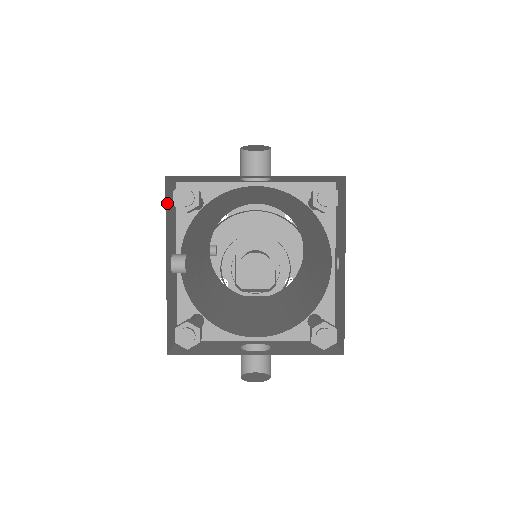
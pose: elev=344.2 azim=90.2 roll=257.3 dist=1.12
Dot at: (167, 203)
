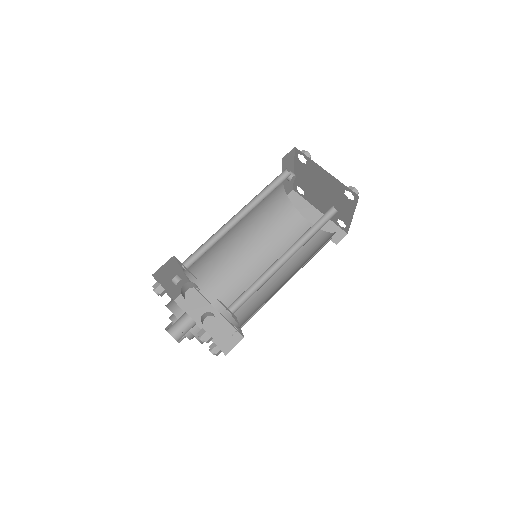
Dot at: (159, 276)
